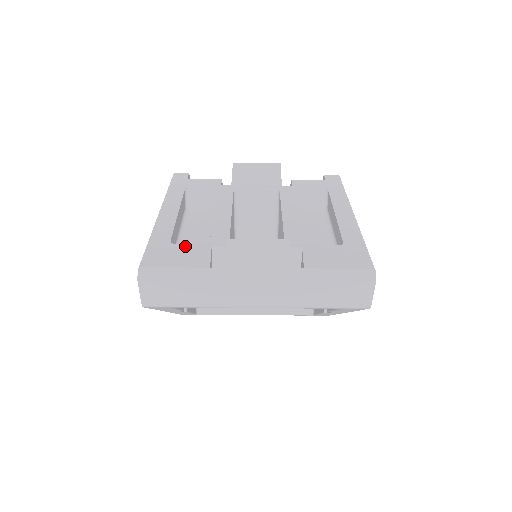
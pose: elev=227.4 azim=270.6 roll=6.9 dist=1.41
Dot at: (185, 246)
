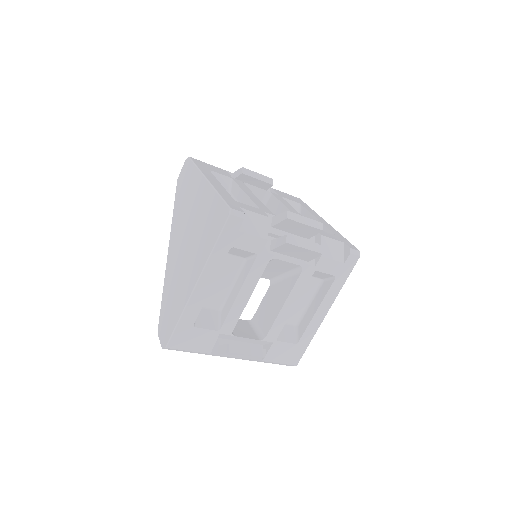
Dot at: (202, 332)
